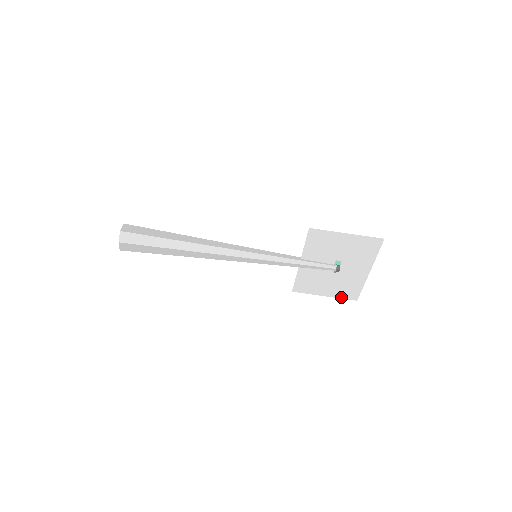
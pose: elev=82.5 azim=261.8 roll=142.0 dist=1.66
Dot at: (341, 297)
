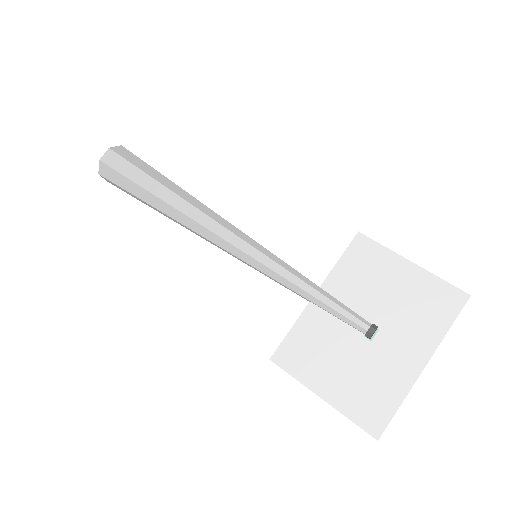
Dot at: (350, 415)
